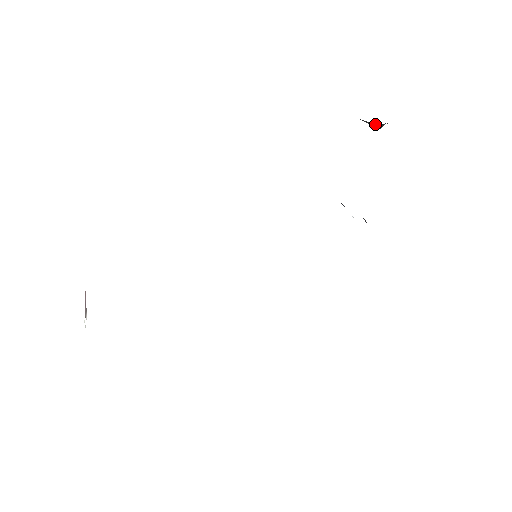
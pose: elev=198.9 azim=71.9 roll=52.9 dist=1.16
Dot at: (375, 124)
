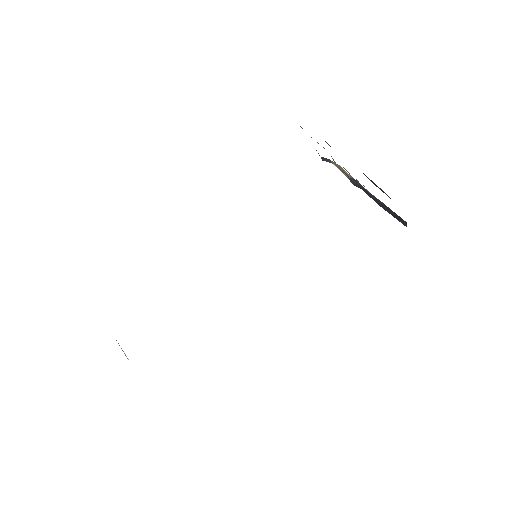
Dot at: occluded
